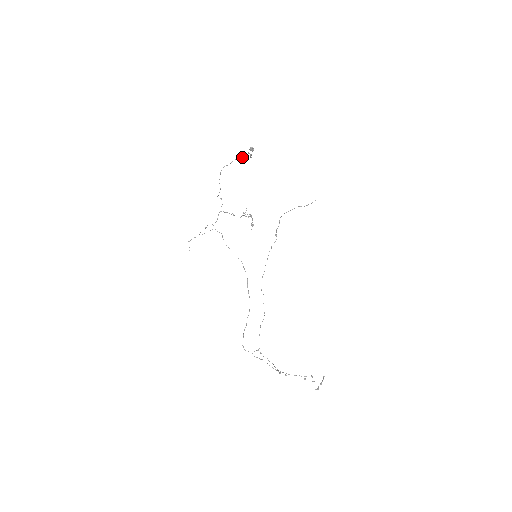
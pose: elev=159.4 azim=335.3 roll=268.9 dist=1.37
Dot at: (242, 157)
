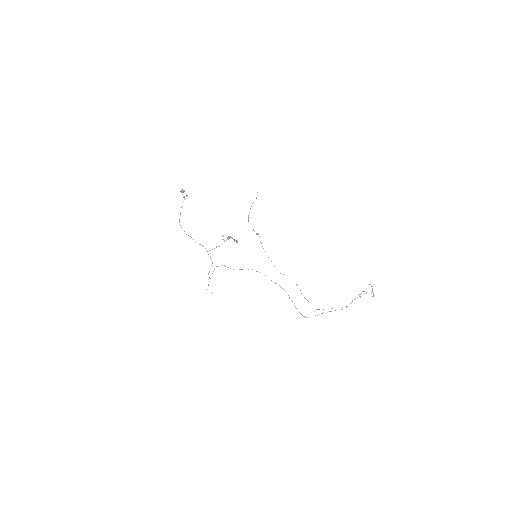
Dot at: occluded
